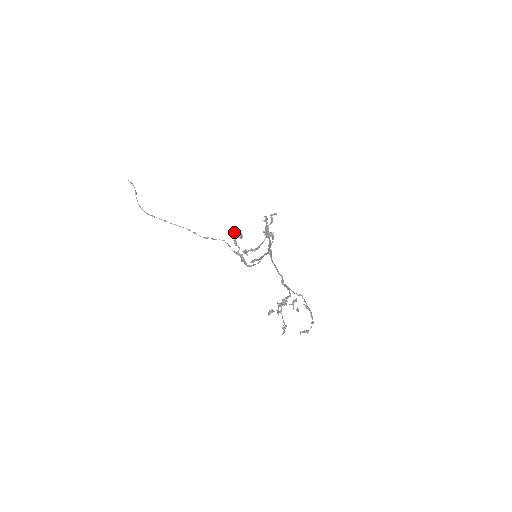
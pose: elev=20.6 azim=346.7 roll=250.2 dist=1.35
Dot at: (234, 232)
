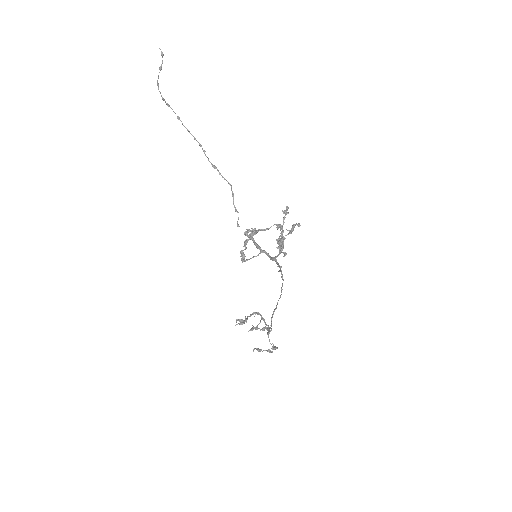
Dot at: (251, 235)
